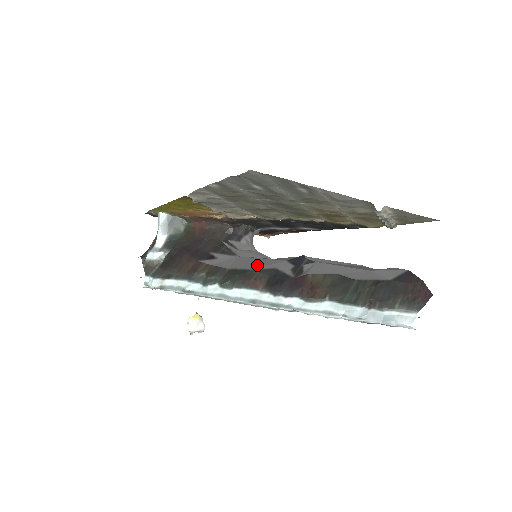
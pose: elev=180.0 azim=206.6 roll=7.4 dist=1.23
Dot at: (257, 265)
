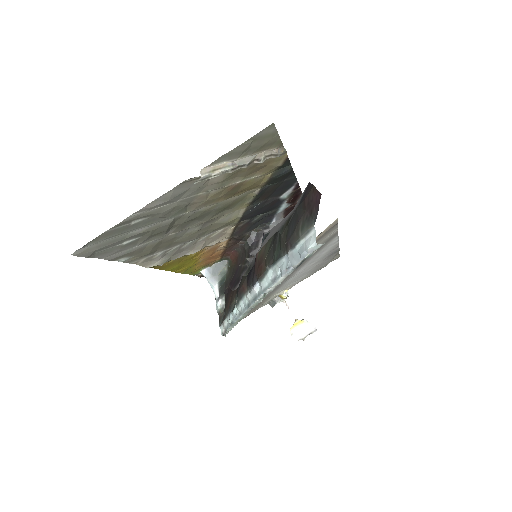
Dot at: occluded
